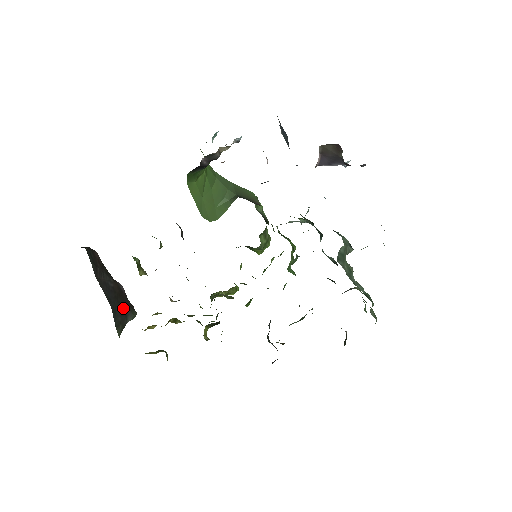
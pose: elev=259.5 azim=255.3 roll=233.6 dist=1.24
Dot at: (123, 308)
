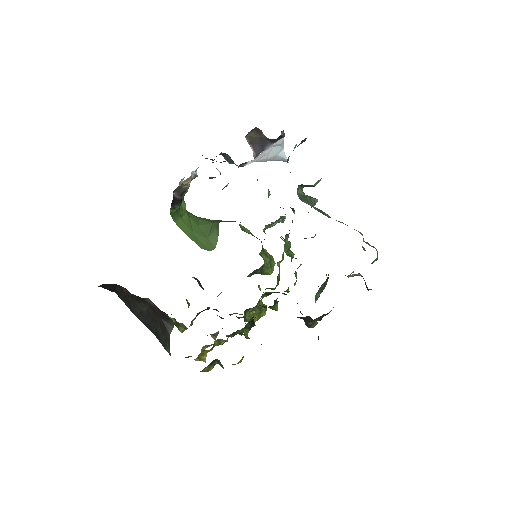
Dot at: (162, 325)
